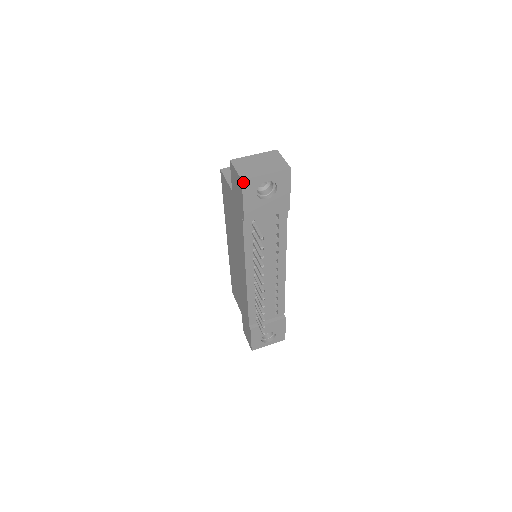
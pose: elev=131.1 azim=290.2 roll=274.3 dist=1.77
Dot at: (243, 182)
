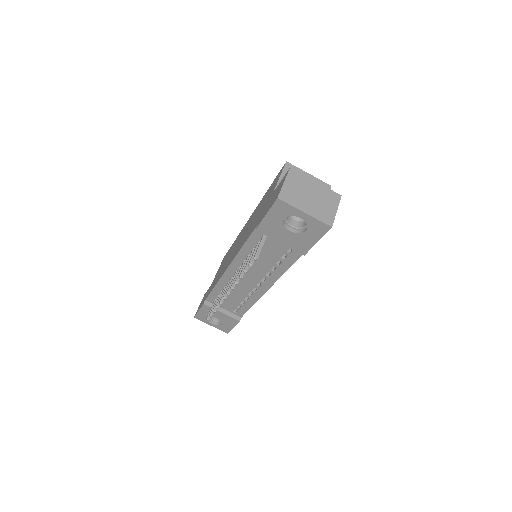
Dot at: (278, 200)
